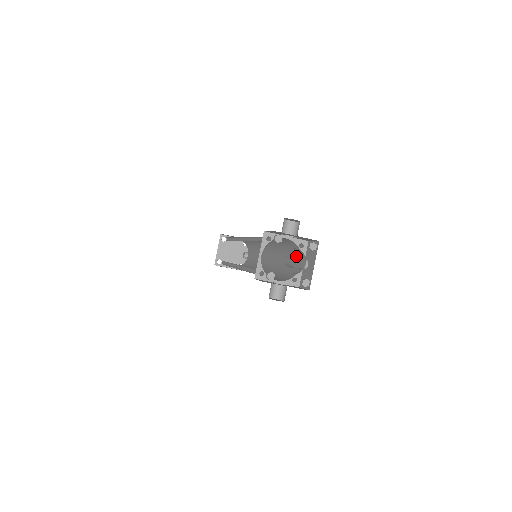
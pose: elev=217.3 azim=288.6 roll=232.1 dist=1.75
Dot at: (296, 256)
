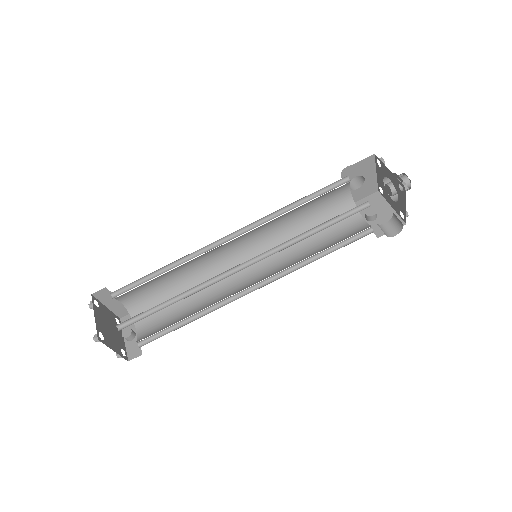
Dot at: (344, 221)
